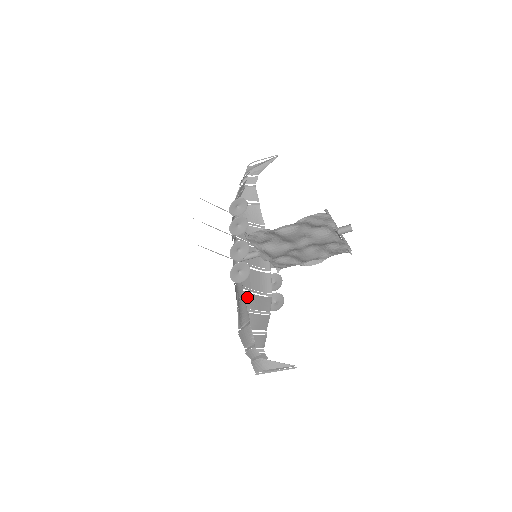
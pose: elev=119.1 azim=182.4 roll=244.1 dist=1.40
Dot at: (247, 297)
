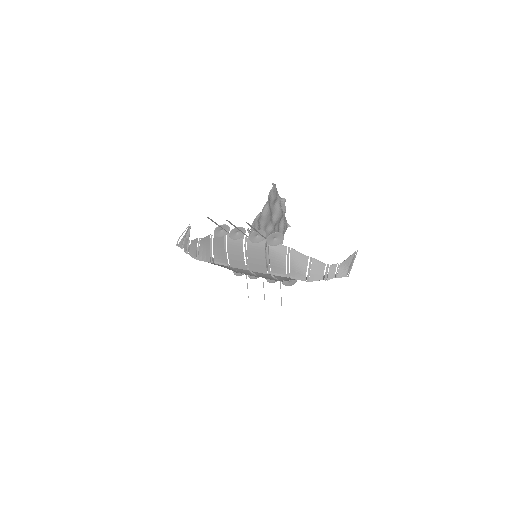
Dot at: occluded
